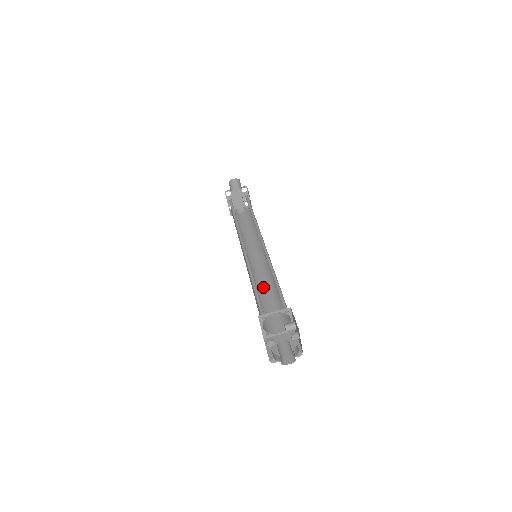
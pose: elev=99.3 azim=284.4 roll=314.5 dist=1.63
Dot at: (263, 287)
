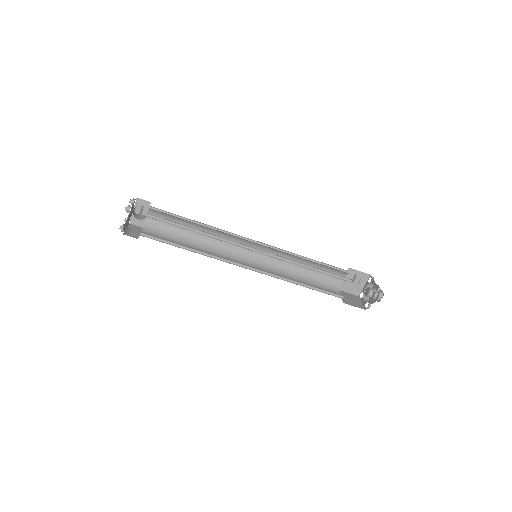
Dot at: (287, 263)
